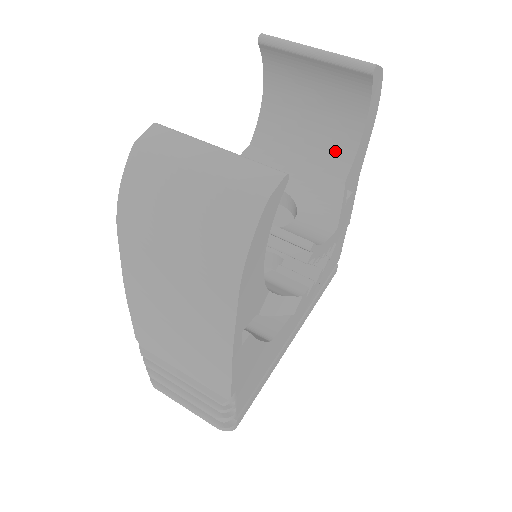
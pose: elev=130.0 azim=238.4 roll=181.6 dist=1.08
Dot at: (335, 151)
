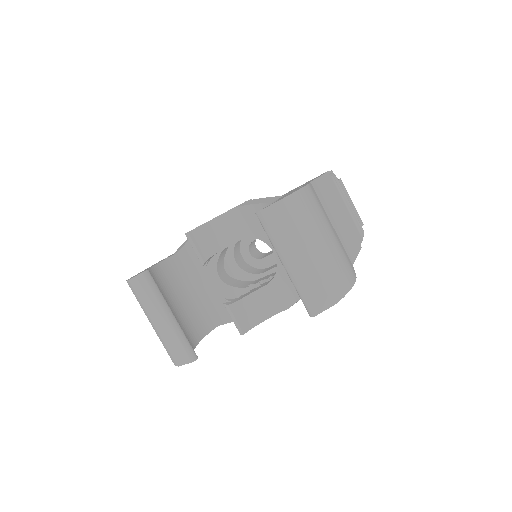
Dot at: occluded
